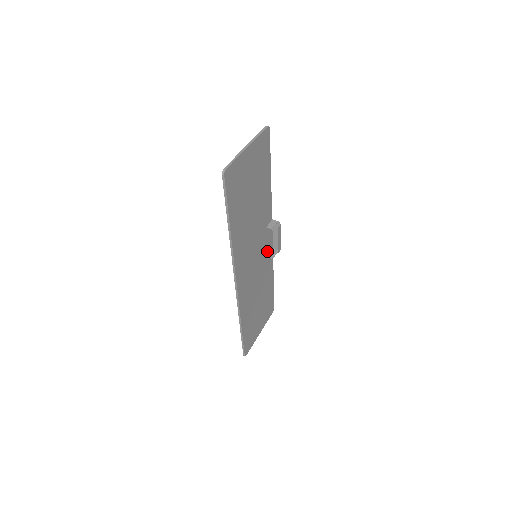
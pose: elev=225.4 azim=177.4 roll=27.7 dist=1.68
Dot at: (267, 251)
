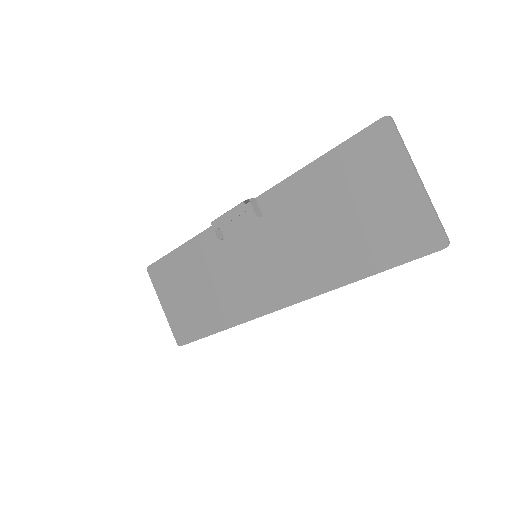
Dot at: (232, 233)
